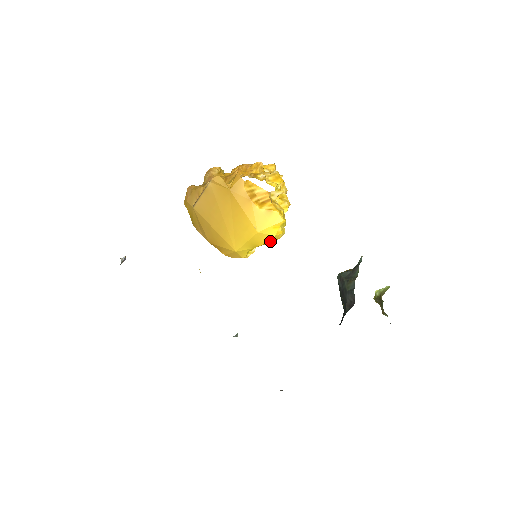
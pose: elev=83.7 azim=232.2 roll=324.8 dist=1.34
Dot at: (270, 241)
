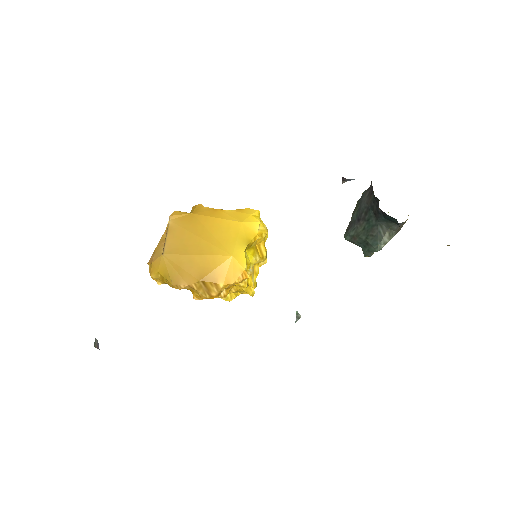
Dot at: (259, 233)
